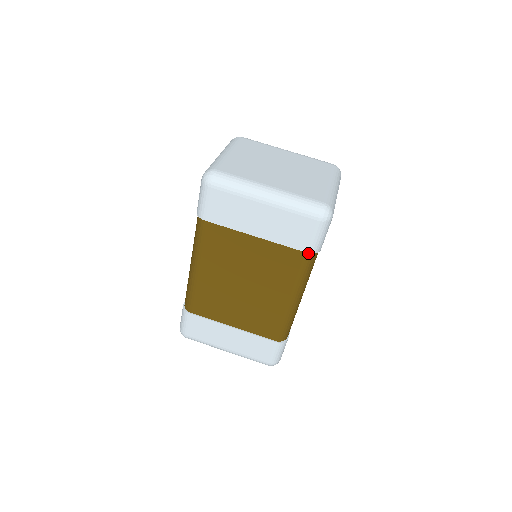
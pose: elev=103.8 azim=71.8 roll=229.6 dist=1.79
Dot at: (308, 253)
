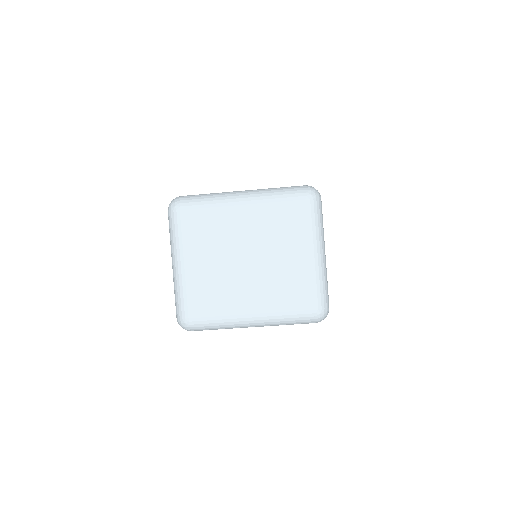
Dot at: occluded
